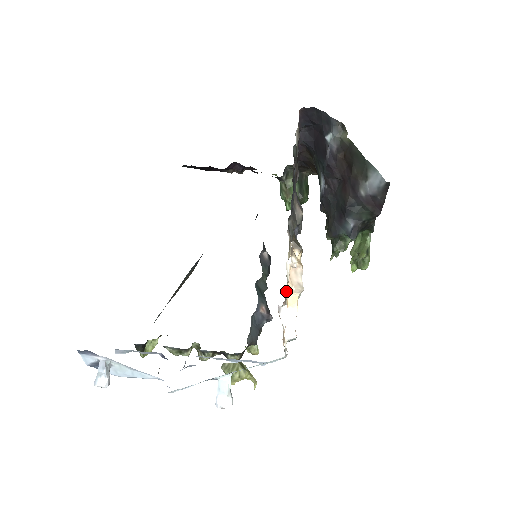
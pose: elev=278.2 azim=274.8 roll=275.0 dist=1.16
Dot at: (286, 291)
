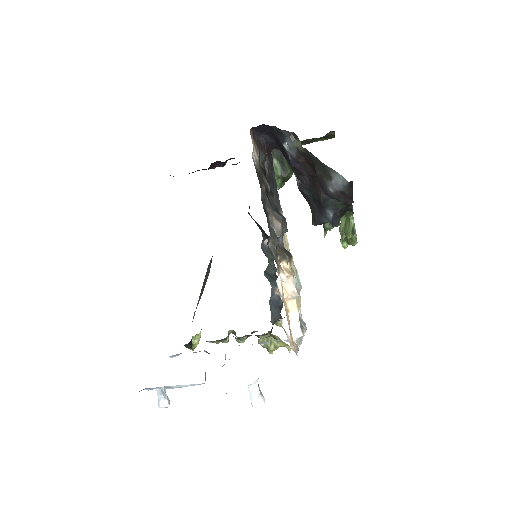
Dot at: occluded
